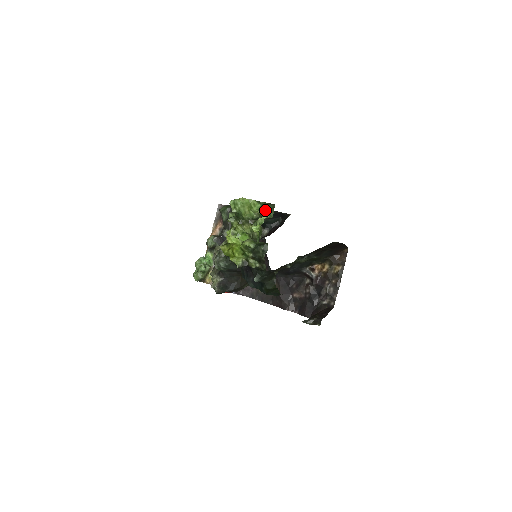
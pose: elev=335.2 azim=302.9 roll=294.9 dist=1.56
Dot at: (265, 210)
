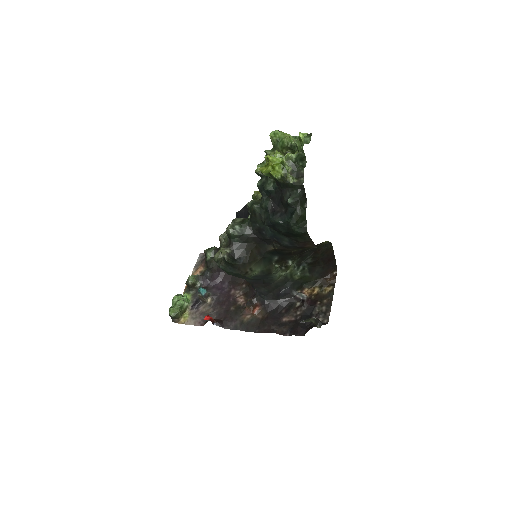
Dot at: occluded
